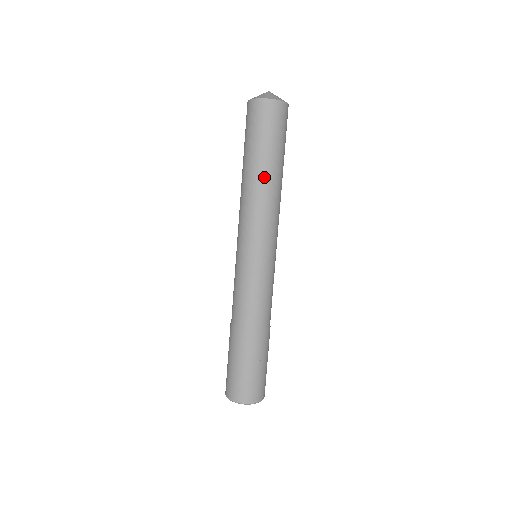
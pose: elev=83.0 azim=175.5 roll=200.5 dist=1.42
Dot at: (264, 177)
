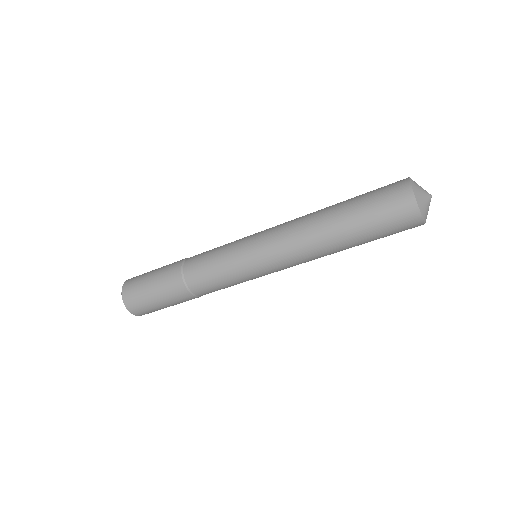
Dot at: occluded
